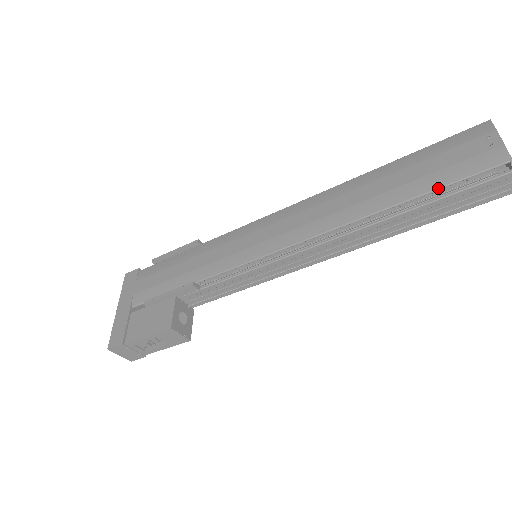
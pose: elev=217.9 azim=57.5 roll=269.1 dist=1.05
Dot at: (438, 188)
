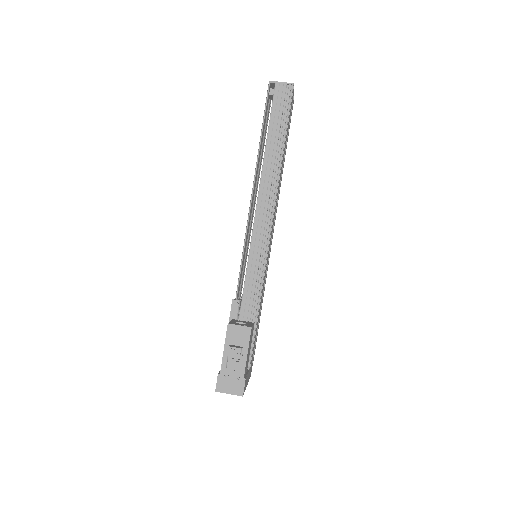
Dot at: (263, 121)
